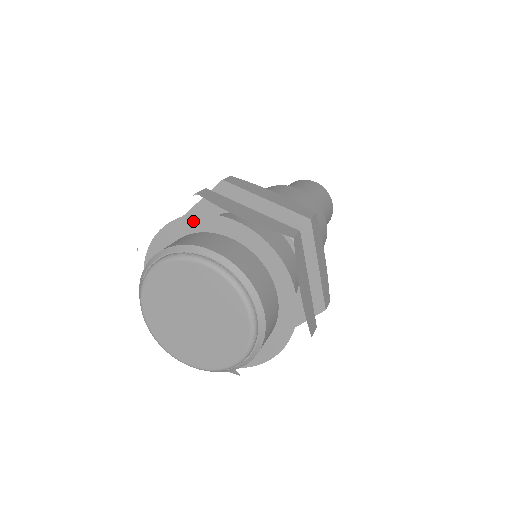
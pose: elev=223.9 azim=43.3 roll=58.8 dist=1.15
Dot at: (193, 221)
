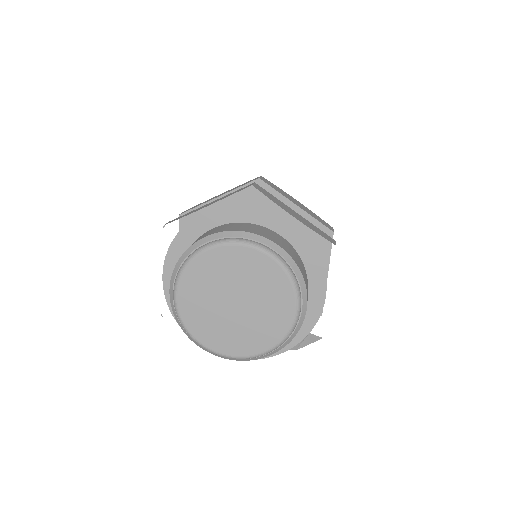
Dot at: (177, 245)
